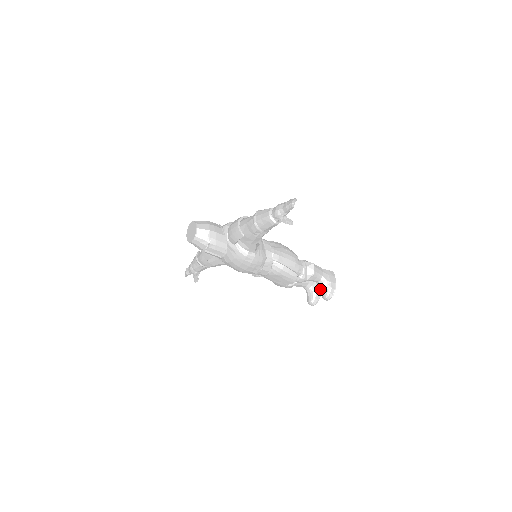
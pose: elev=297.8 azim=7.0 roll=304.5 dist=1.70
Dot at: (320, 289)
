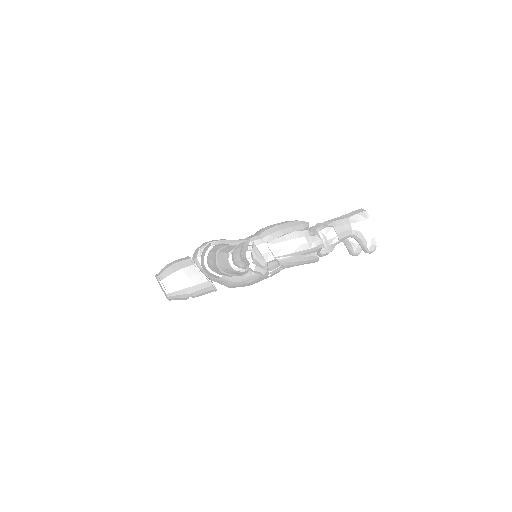
Dot at: occluded
